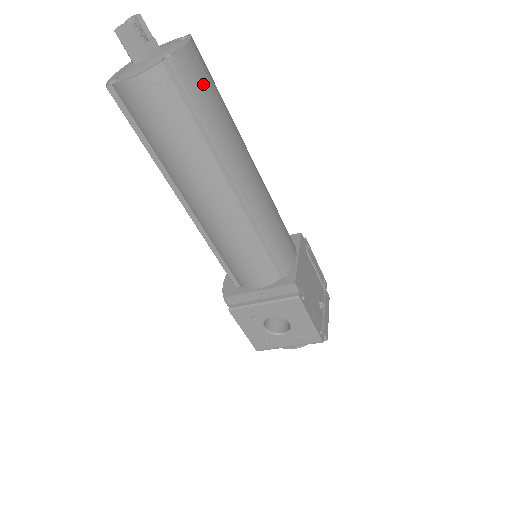
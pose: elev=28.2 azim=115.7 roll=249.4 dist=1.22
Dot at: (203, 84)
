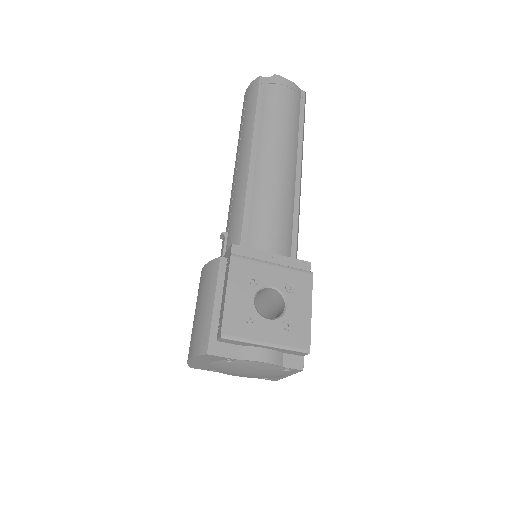
Dot at: occluded
